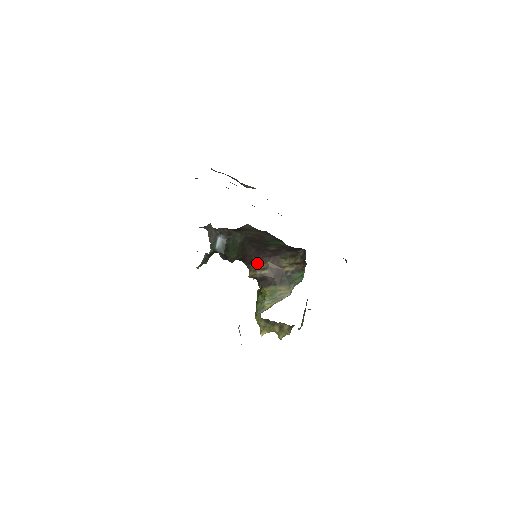
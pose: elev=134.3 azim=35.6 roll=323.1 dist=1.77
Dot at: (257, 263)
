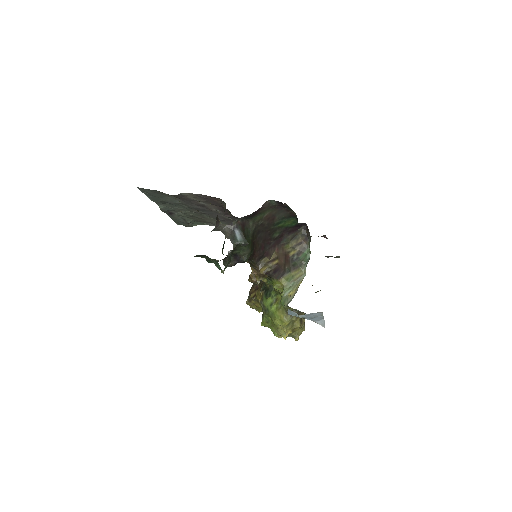
Dot at: (265, 257)
